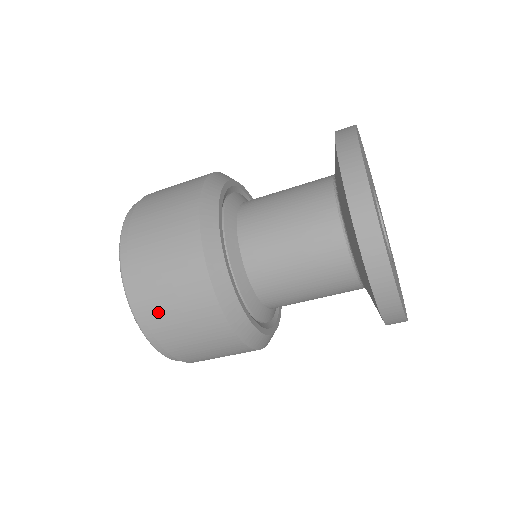
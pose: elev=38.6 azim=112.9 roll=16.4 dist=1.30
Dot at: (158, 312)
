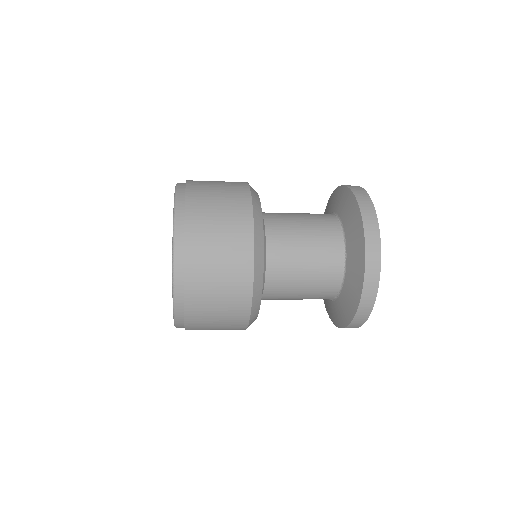
Dot at: (199, 310)
